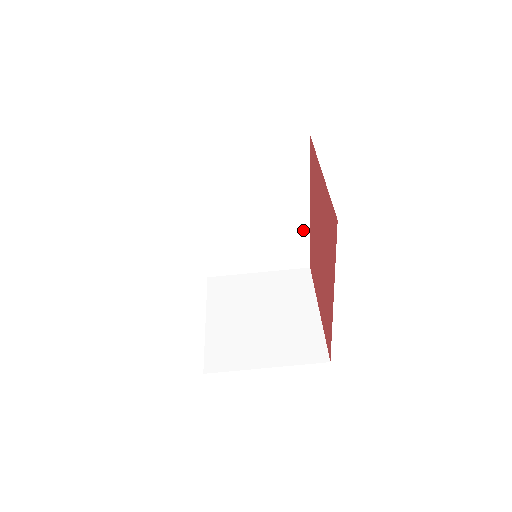
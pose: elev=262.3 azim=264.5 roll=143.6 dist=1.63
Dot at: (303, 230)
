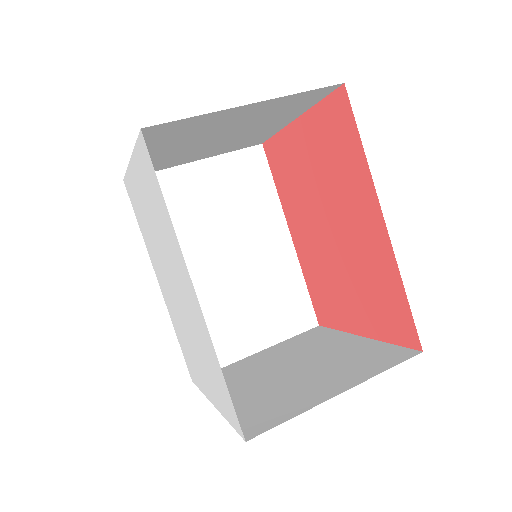
Dot at: (293, 269)
